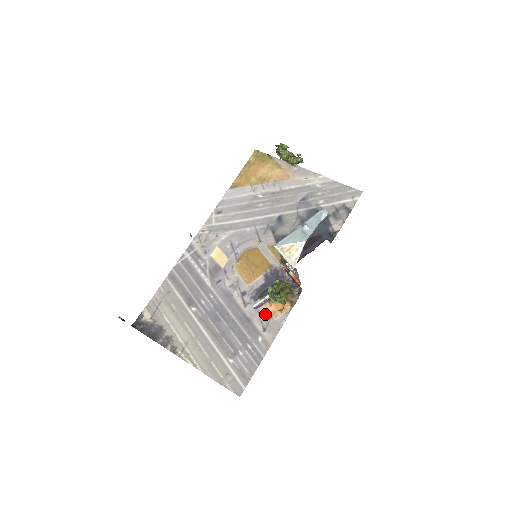
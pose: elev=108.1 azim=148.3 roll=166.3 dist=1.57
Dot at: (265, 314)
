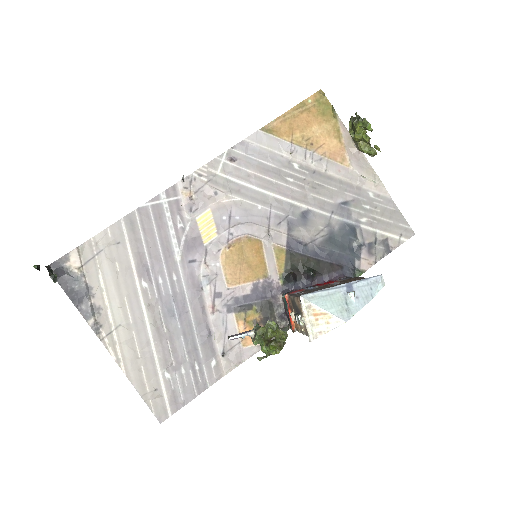
Dot at: occluded
